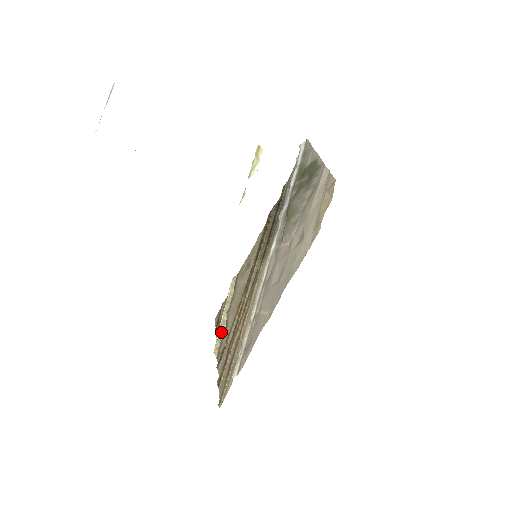
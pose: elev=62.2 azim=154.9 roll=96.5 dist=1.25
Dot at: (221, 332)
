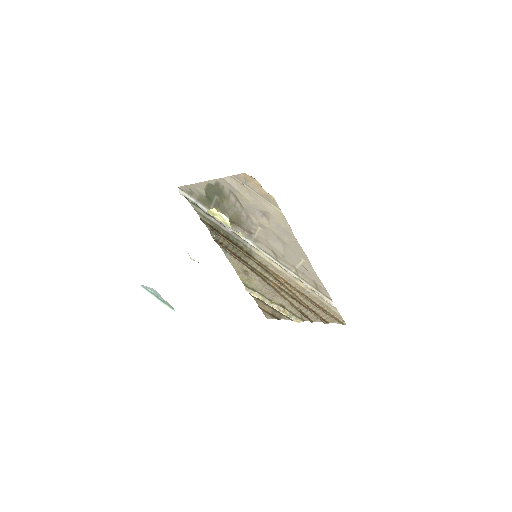
Dot at: (285, 312)
